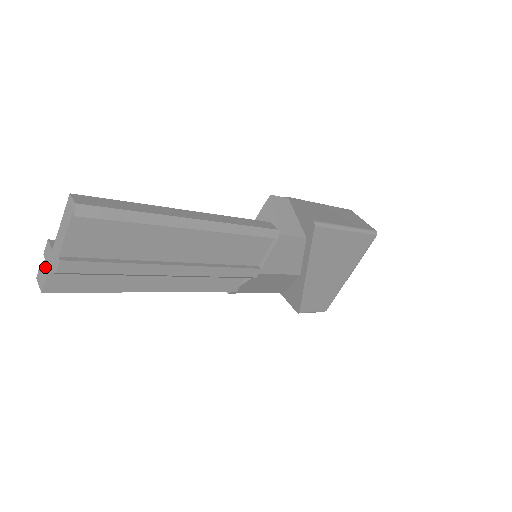
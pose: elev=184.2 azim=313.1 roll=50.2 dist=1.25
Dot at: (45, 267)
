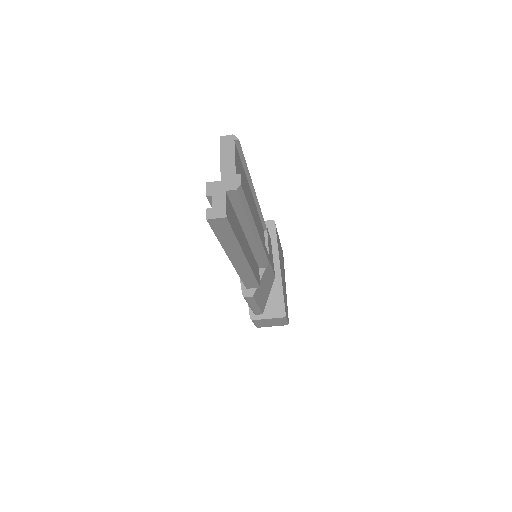
Dot at: (218, 198)
